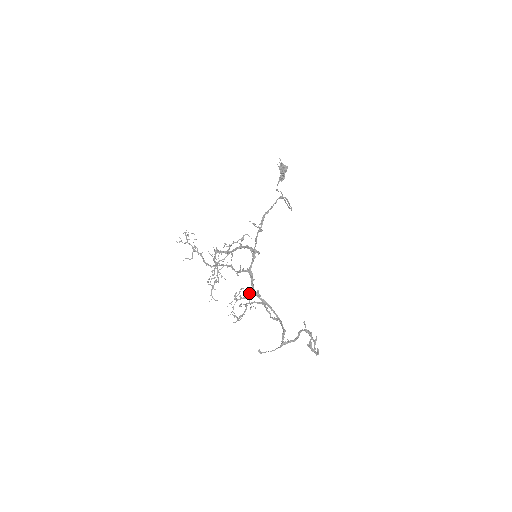
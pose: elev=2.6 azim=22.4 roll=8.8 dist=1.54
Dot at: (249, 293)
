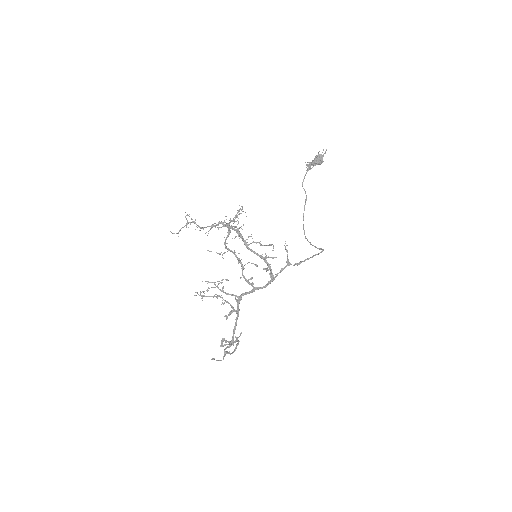
Dot at: (233, 295)
